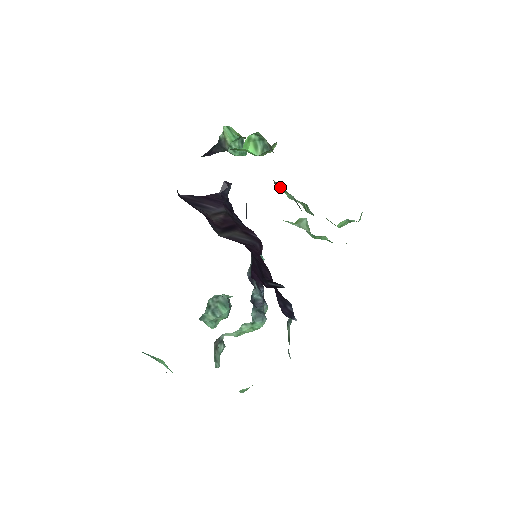
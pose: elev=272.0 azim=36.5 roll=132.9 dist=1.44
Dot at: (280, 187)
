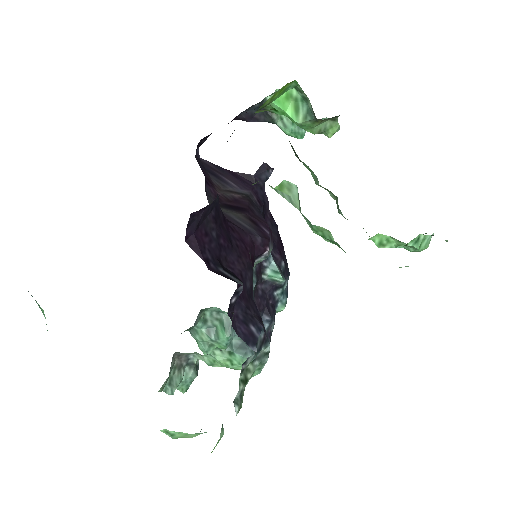
Dot at: occluded
